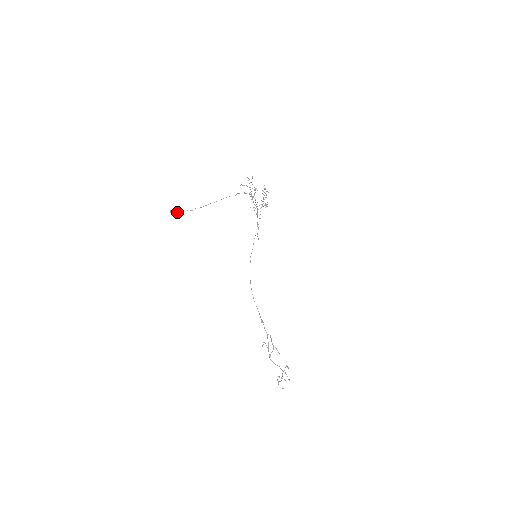
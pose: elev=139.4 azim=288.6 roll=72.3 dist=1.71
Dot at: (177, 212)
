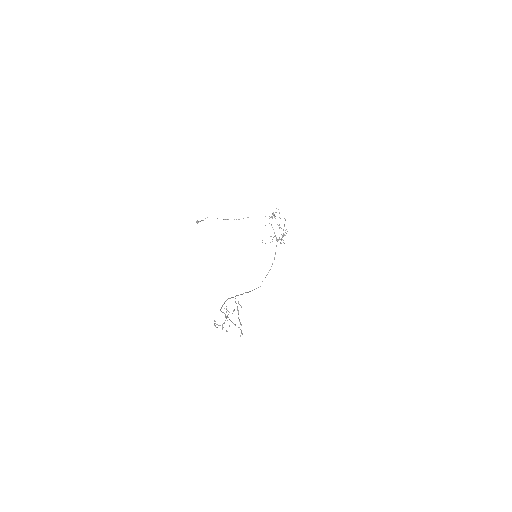
Dot at: occluded
